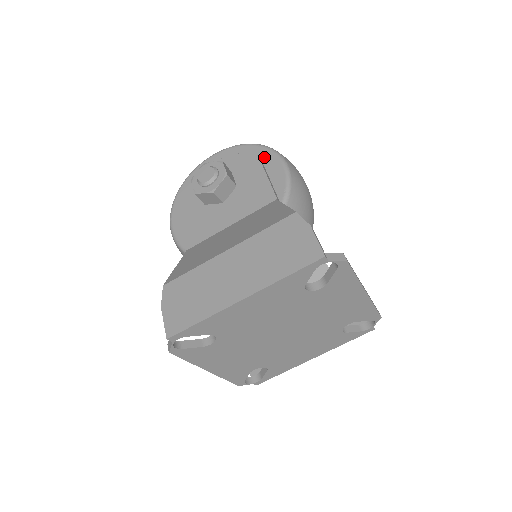
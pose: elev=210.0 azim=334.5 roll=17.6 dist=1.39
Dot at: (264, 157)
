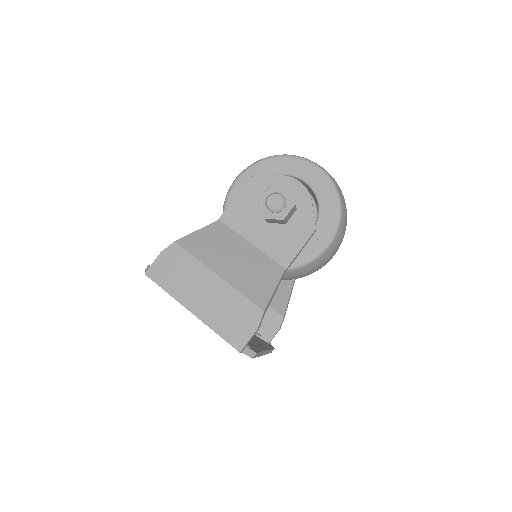
Dot at: (328, 221)
